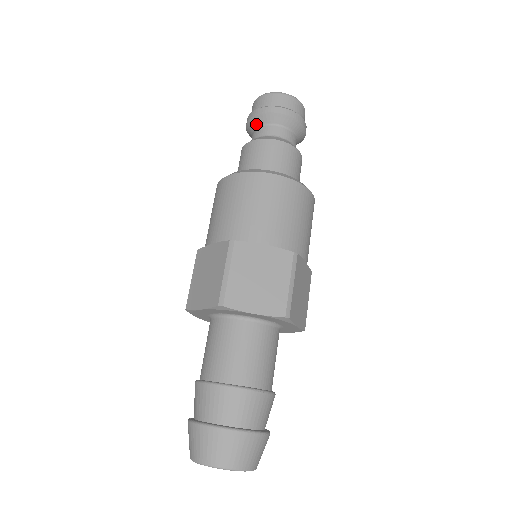
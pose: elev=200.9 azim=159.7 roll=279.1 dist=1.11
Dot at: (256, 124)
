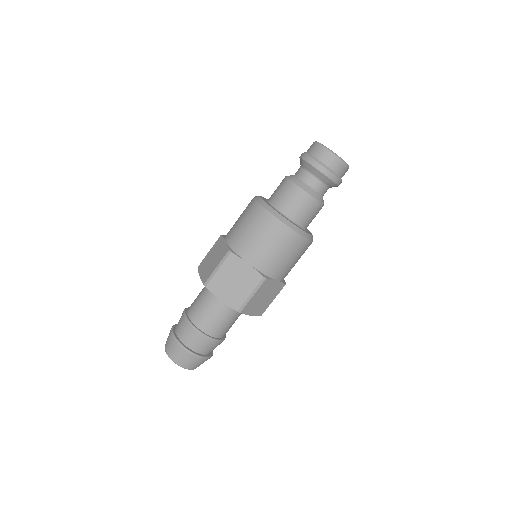
Dot at: (316, 174)
